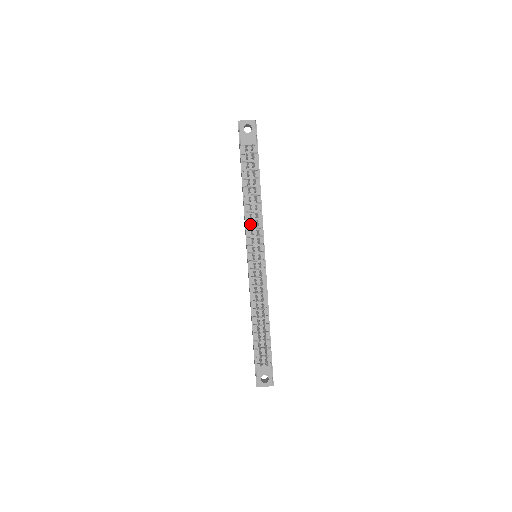
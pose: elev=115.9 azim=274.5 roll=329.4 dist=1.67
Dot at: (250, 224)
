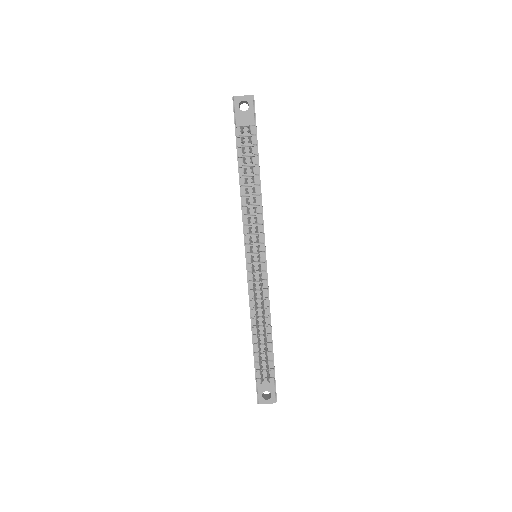
Dot at: (247, 221)
